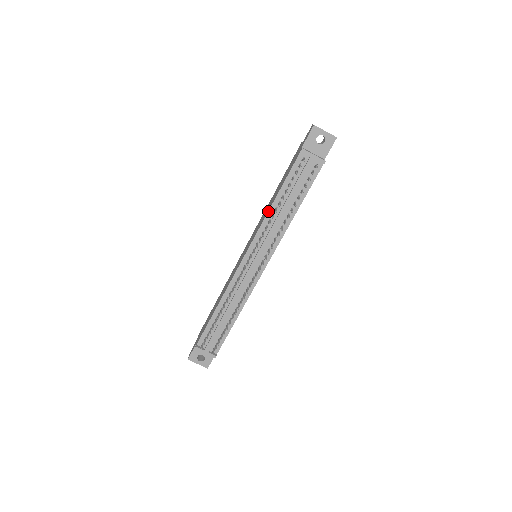
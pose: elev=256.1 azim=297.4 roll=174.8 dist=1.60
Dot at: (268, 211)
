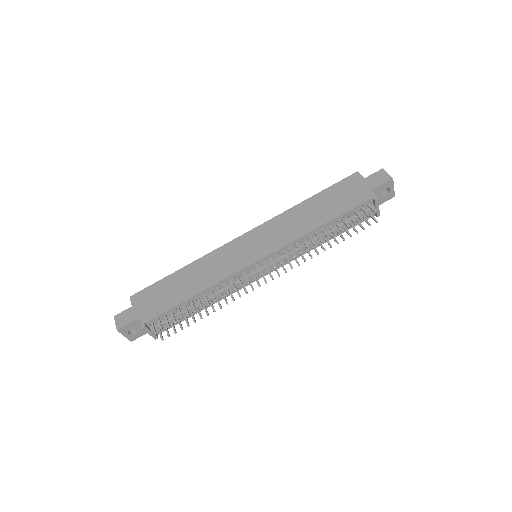
Dot at: (309, 232)
